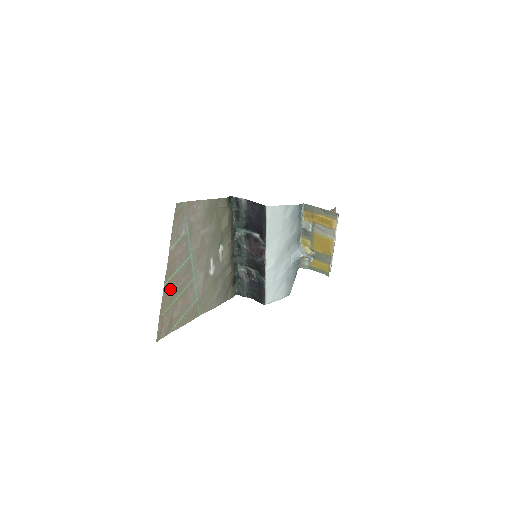
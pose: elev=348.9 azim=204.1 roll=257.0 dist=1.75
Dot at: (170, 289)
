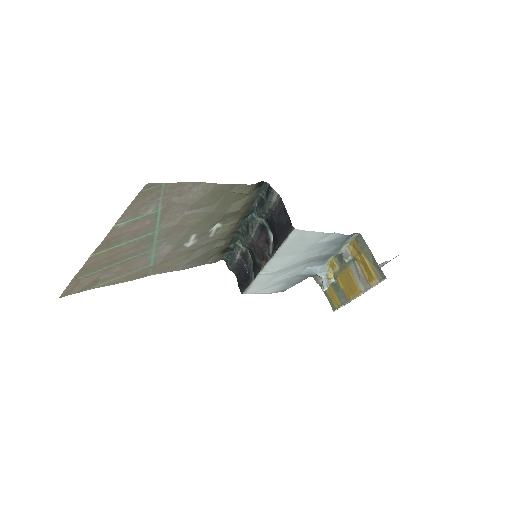
Dot at: (102, 258)
